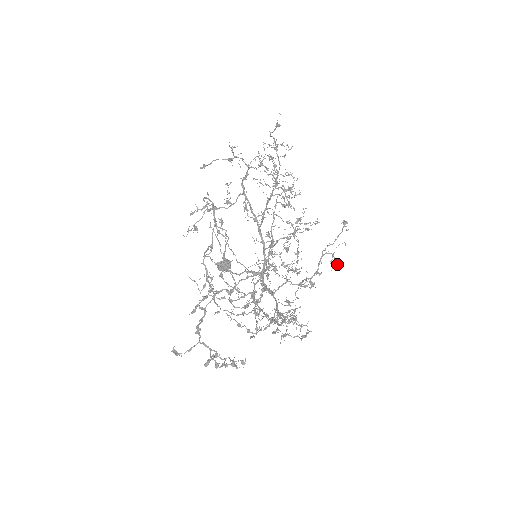
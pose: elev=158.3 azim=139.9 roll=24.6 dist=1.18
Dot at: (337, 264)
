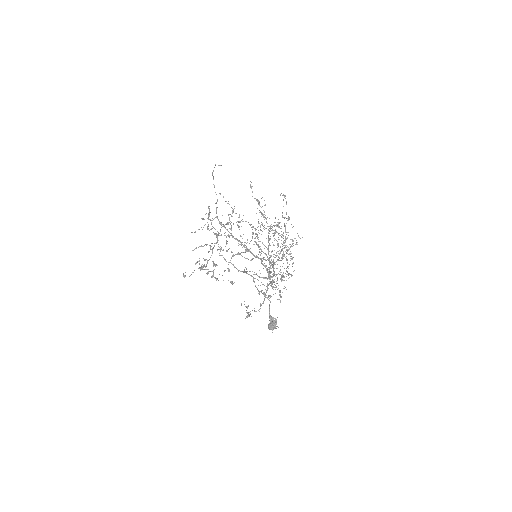
Dot at: (288, 219)
